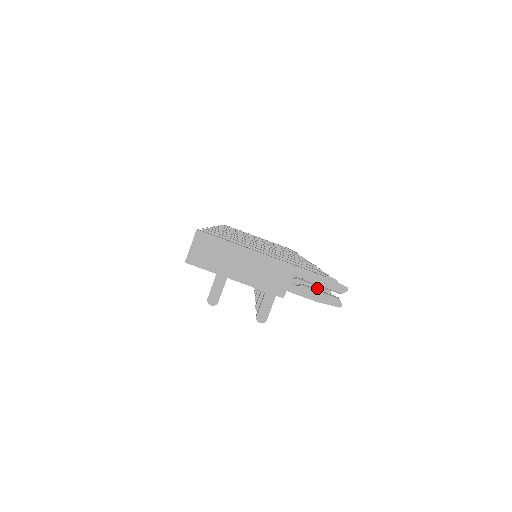
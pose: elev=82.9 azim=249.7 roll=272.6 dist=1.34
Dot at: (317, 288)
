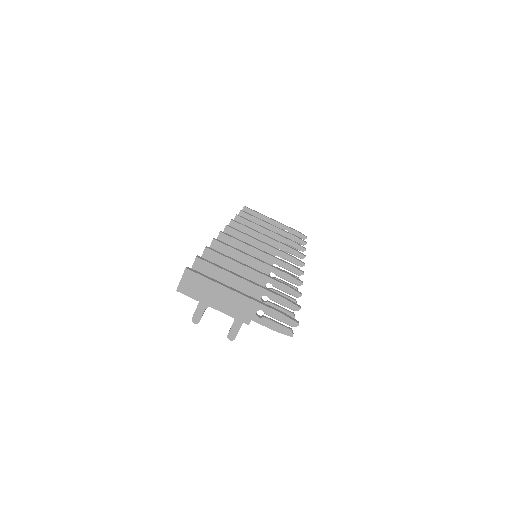
Dot at: (283, 311)
